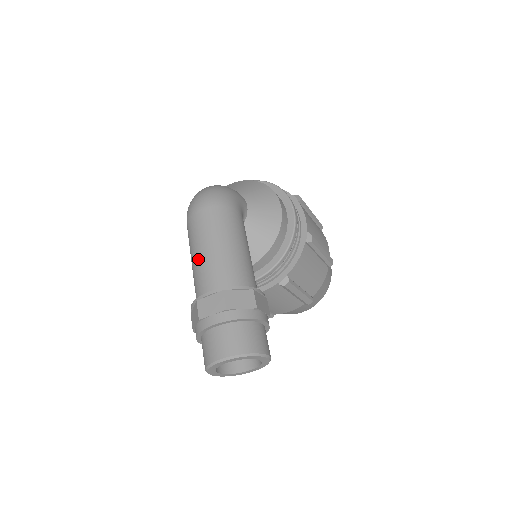
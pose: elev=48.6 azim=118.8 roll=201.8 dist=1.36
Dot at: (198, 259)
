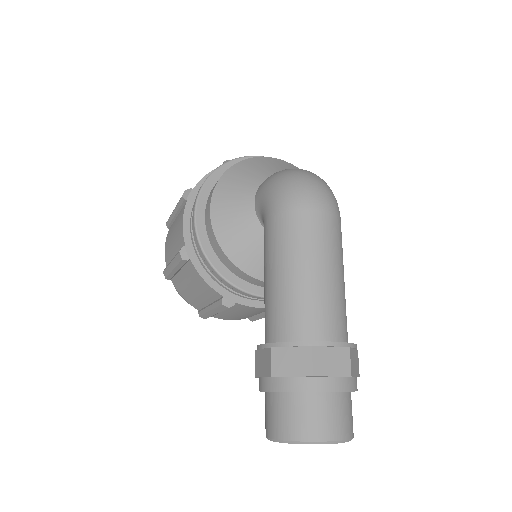
Dot at: (310, 280)
